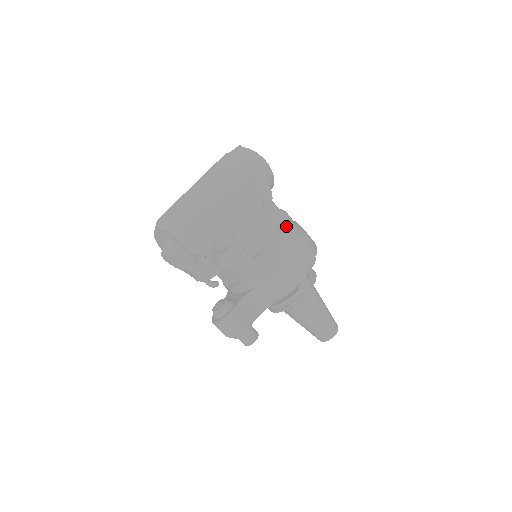
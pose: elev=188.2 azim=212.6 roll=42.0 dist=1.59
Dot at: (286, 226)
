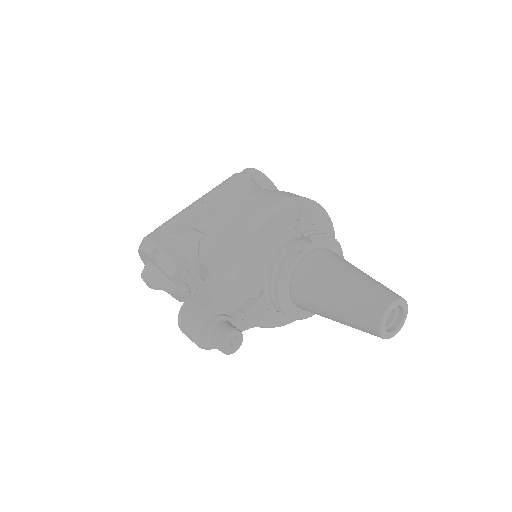
Dot at: occluded
